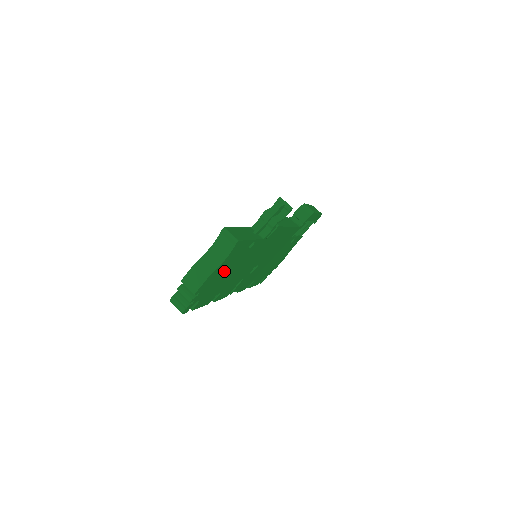
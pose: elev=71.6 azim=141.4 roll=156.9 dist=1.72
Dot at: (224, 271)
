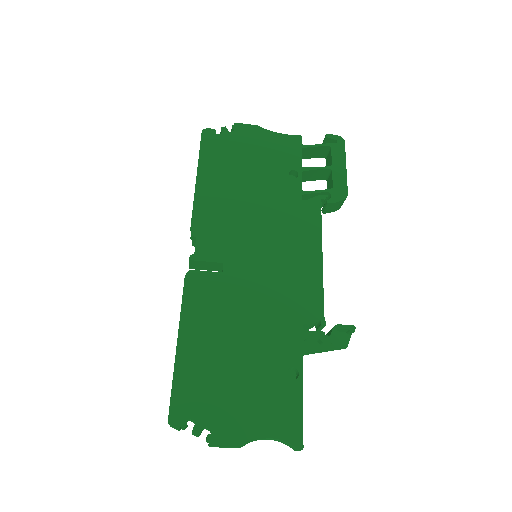
Dot at: occluded
